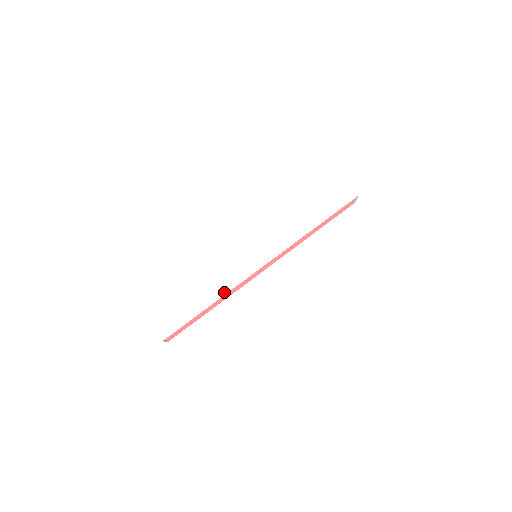
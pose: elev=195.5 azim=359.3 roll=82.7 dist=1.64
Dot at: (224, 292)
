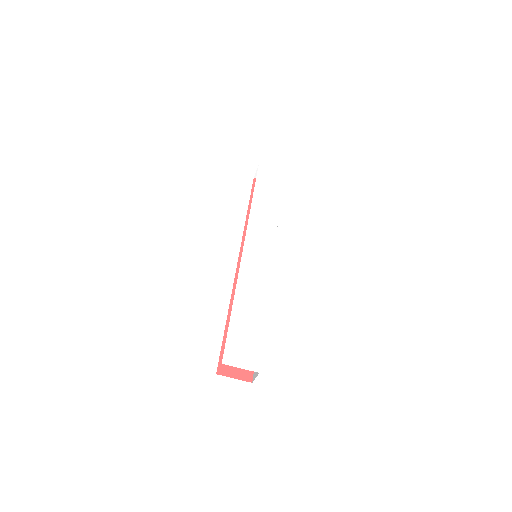
Dot at: (266, 294)
